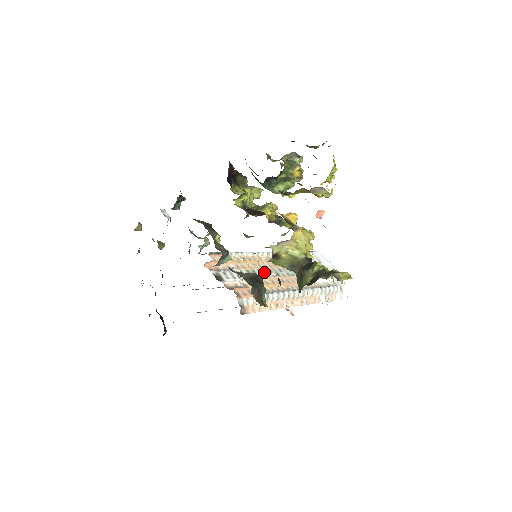
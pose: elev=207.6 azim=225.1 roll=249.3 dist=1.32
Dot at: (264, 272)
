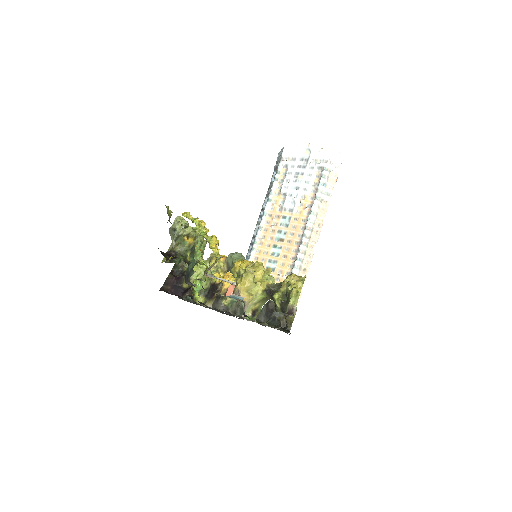
Dot at: (273, 256)
